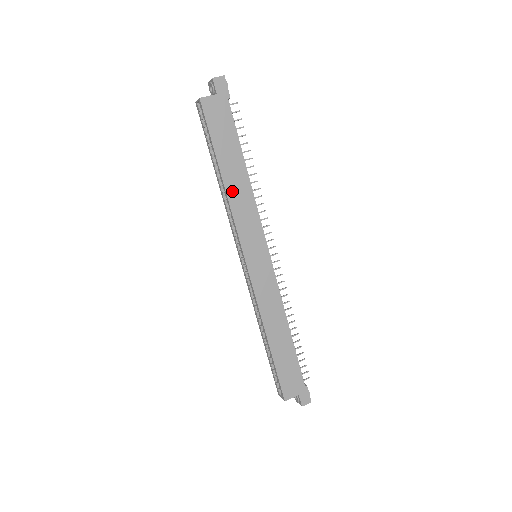
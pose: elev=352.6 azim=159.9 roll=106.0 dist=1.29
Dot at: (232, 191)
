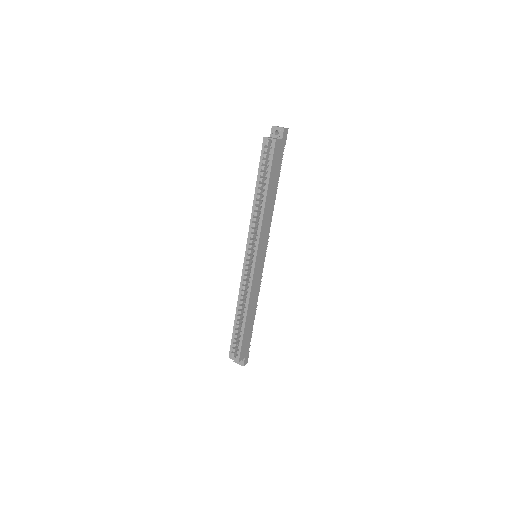
Dot at: (267, 209)
